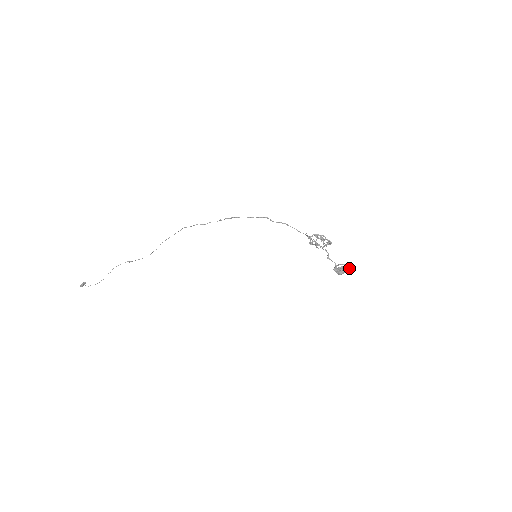
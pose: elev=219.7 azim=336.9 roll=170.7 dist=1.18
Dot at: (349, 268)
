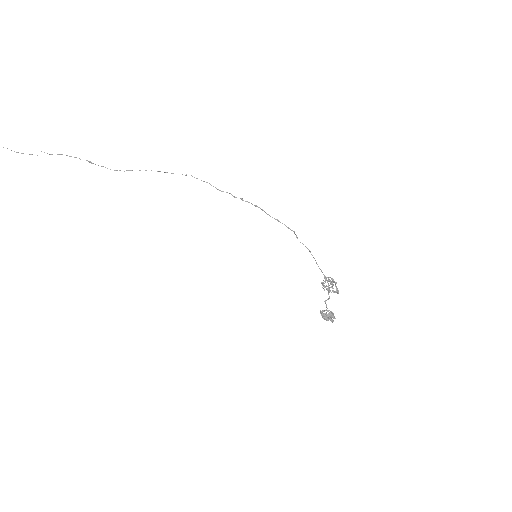
Dot at: (334, 317)
